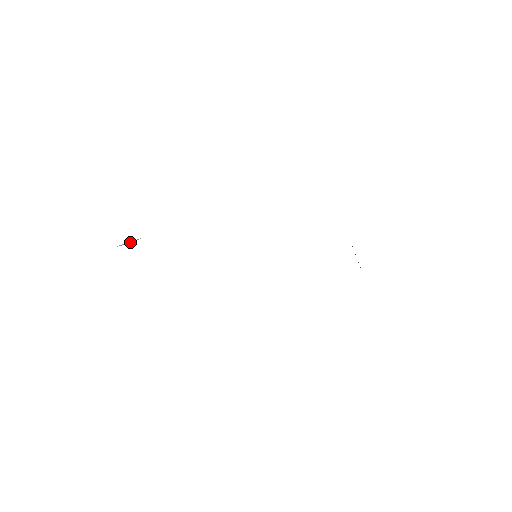
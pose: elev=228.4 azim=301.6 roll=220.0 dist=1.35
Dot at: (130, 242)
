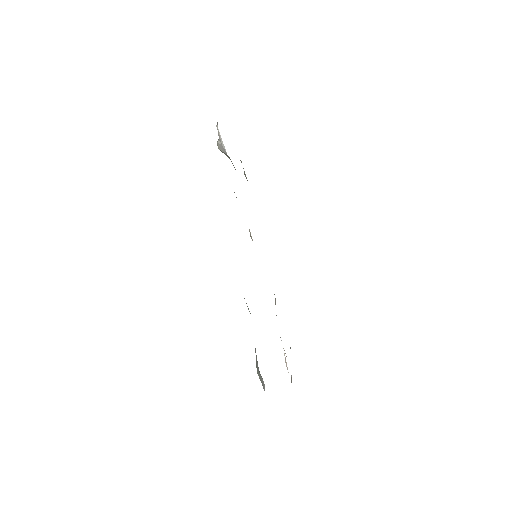
Dot at: (222, 144)
